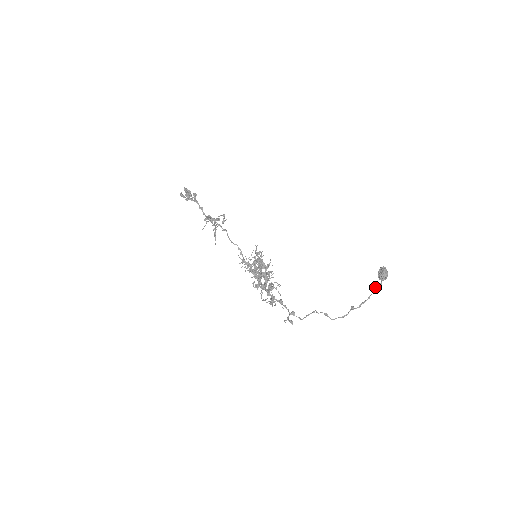
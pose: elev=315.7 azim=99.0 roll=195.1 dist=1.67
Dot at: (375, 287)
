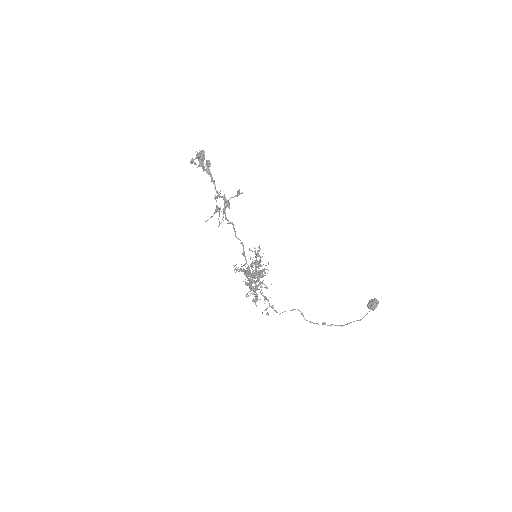
Dot at: occluded
